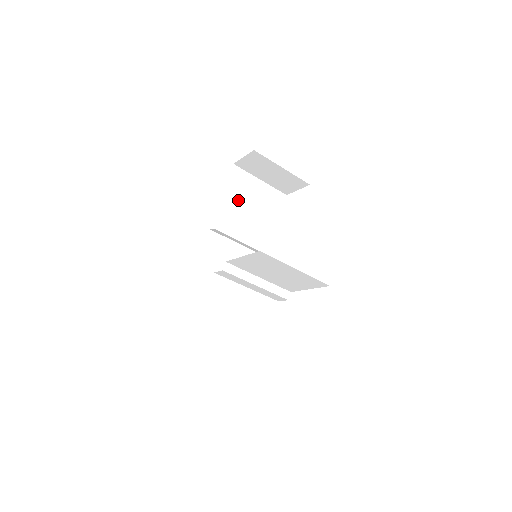
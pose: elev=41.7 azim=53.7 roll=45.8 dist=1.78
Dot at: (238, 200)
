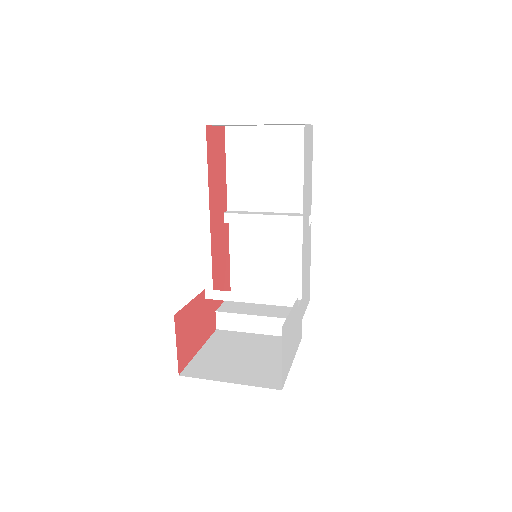
Dot at: (247, 169)
